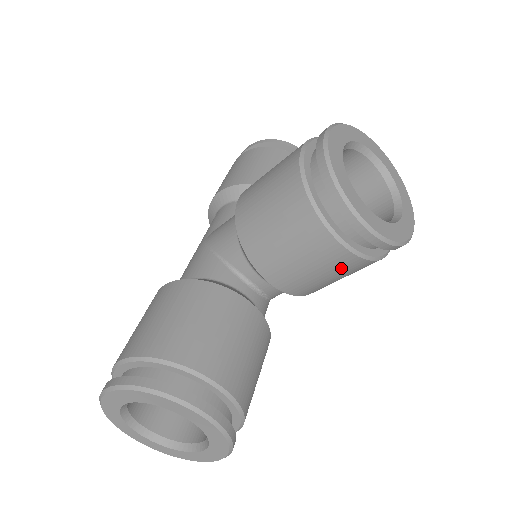
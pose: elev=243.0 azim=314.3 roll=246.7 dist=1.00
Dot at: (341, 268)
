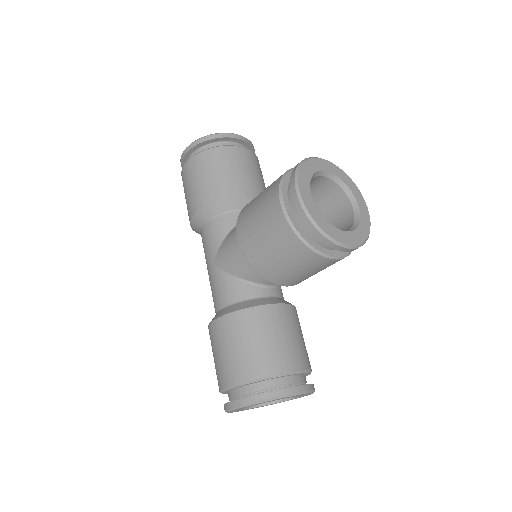
Dot at: occluded
